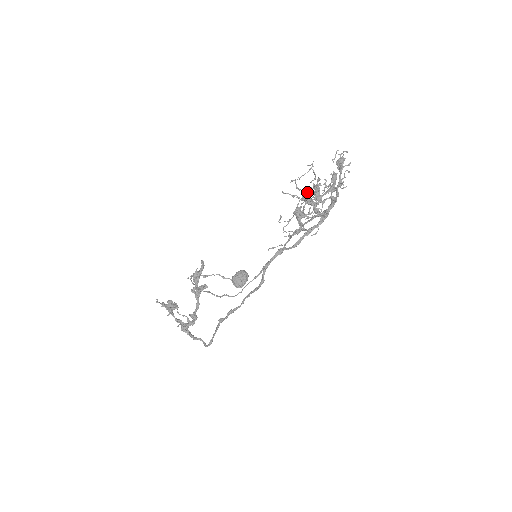
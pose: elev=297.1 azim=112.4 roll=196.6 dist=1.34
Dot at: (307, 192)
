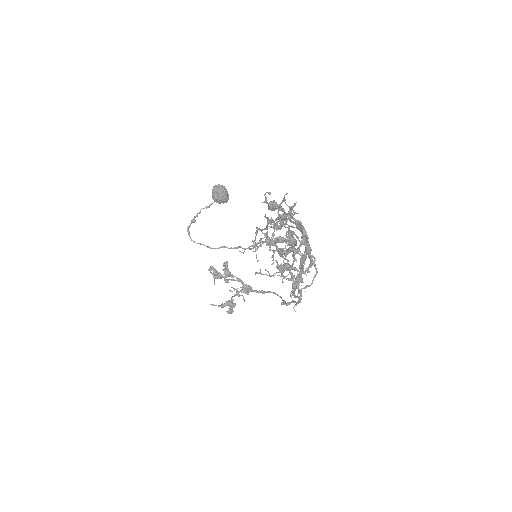
Dot at: occluded
